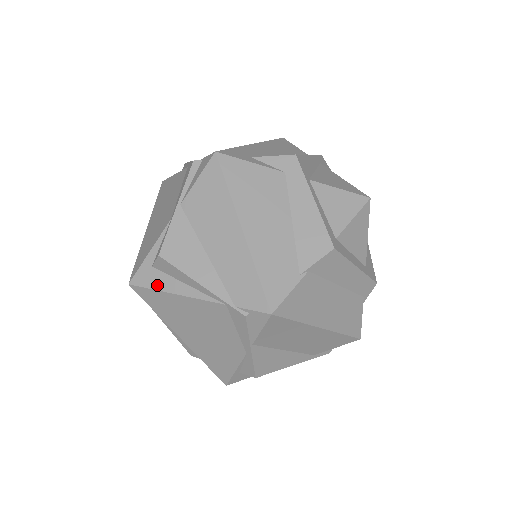
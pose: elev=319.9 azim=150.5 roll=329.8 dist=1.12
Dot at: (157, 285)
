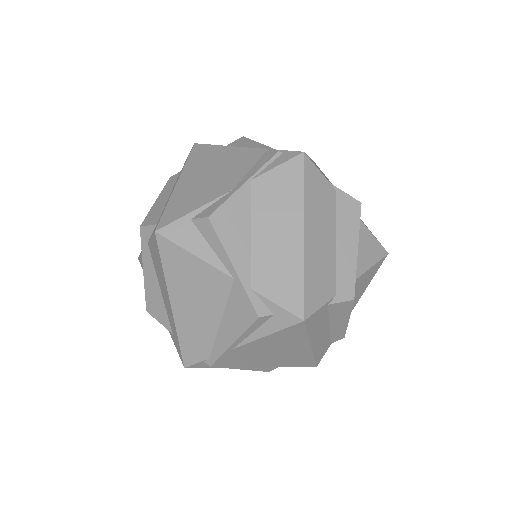
Dot at: (218, 145)
